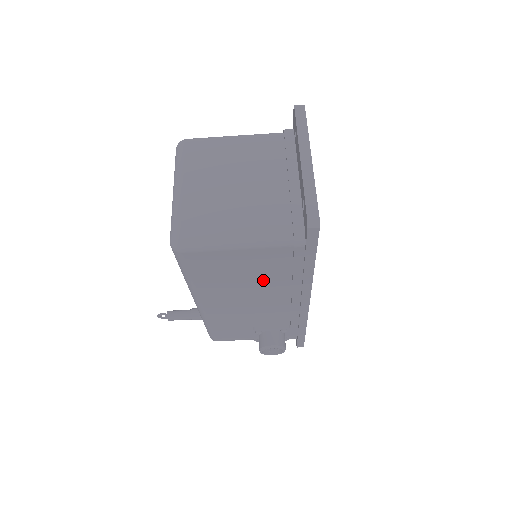
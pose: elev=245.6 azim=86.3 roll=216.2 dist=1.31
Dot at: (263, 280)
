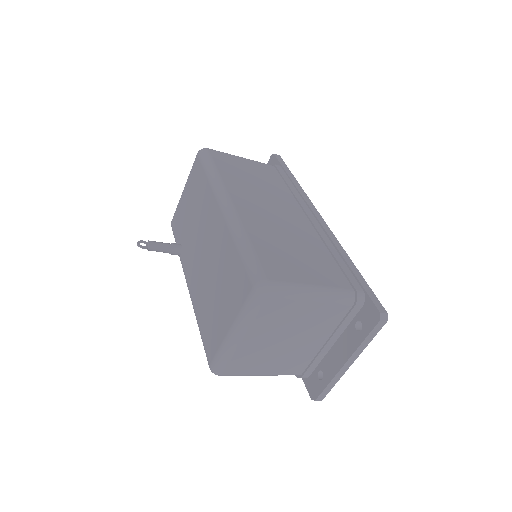
Dot at: occluded
